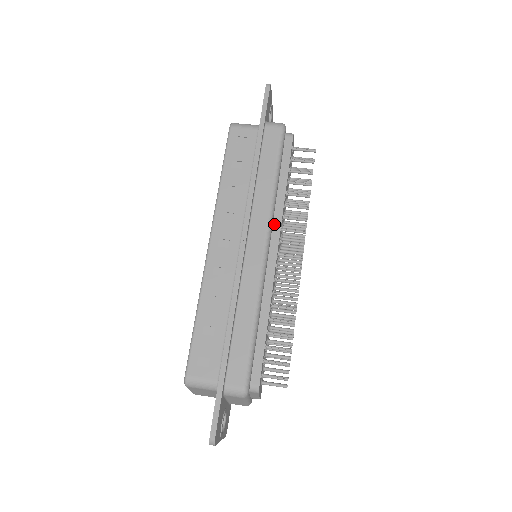
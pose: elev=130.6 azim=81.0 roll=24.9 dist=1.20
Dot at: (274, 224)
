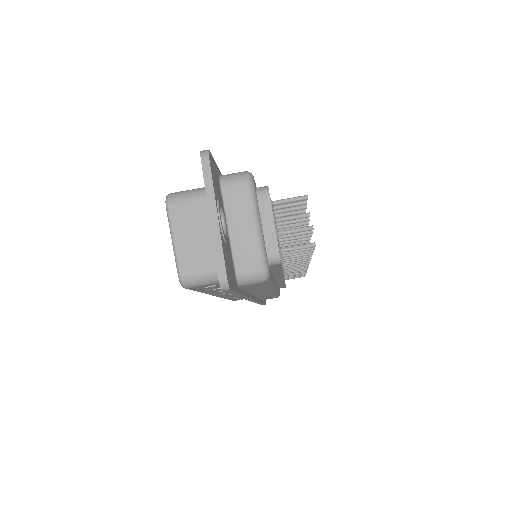
Dot at: (276, 278)
